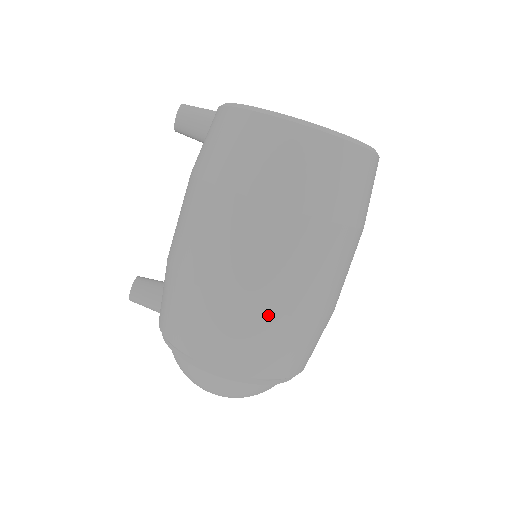
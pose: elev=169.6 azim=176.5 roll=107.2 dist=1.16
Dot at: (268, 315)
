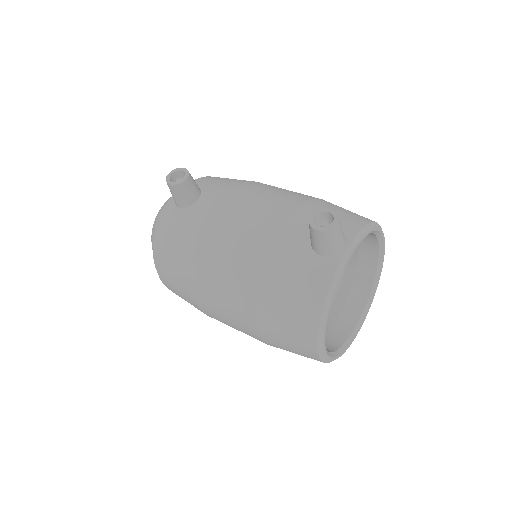
Dot at: occluded
